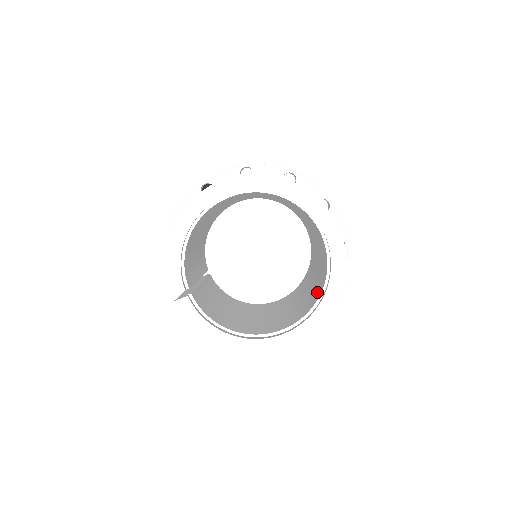
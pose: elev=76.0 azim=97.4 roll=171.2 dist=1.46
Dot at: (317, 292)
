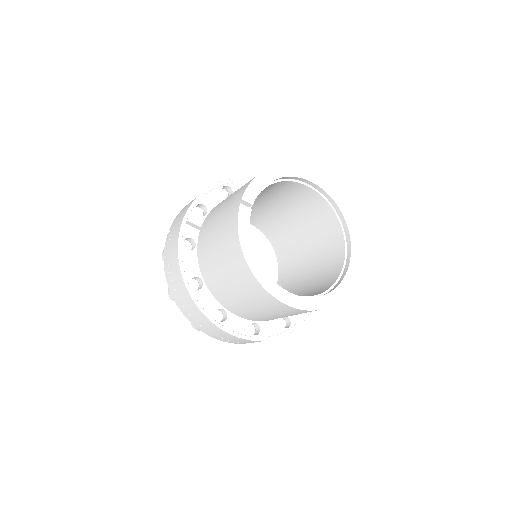
Dot at: (312, 295)
